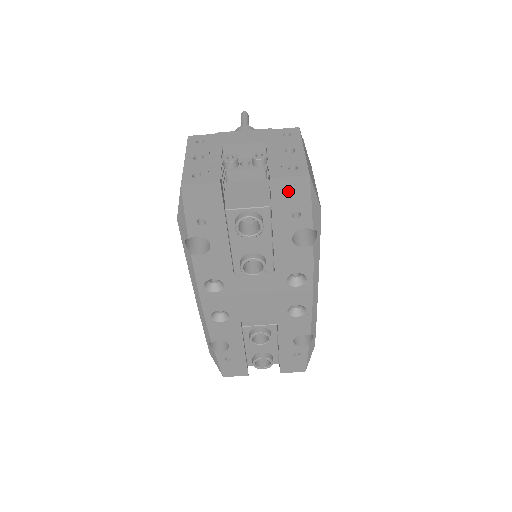
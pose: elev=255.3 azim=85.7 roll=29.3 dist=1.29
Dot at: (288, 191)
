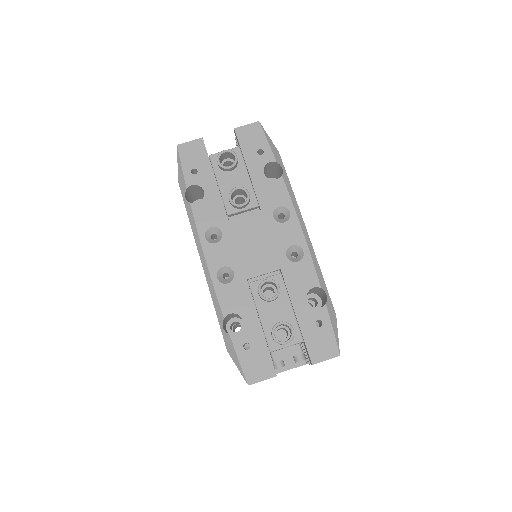
Dot at: (249, 135)
